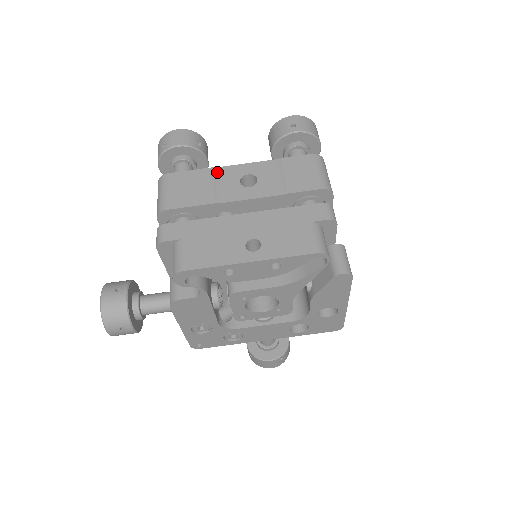
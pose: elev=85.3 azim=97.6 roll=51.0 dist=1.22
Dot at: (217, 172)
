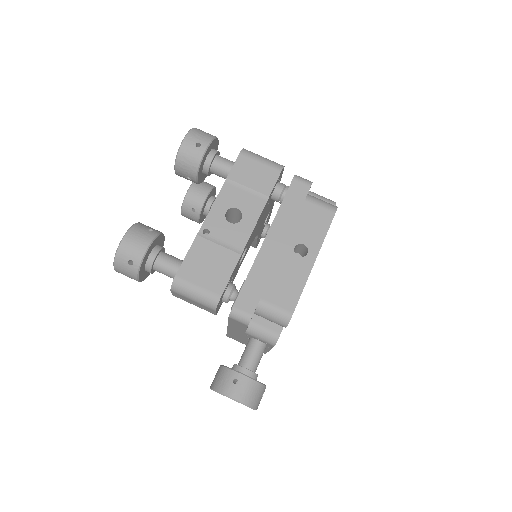
Dot at: (202, 234)
